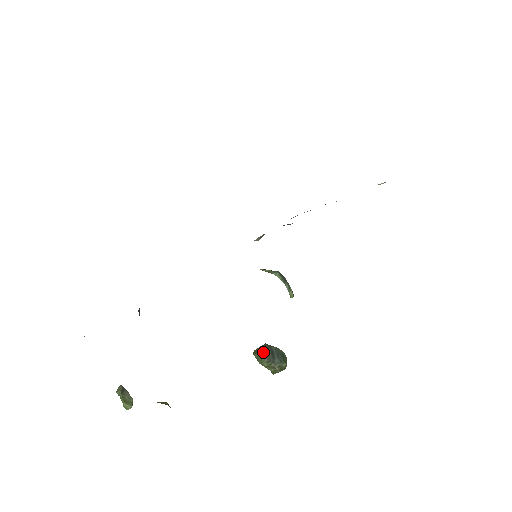
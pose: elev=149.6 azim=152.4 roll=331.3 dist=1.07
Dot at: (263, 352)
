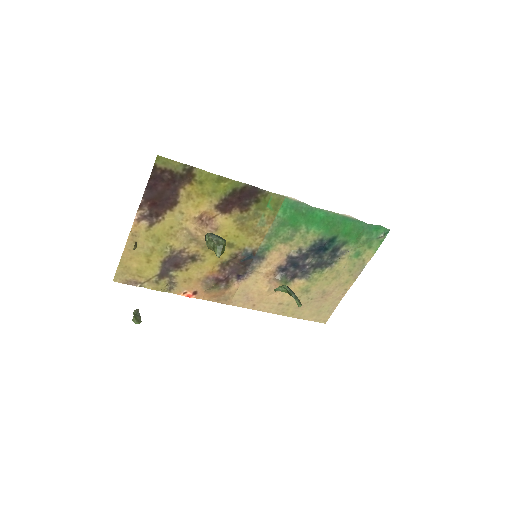
Dot at: occluded
